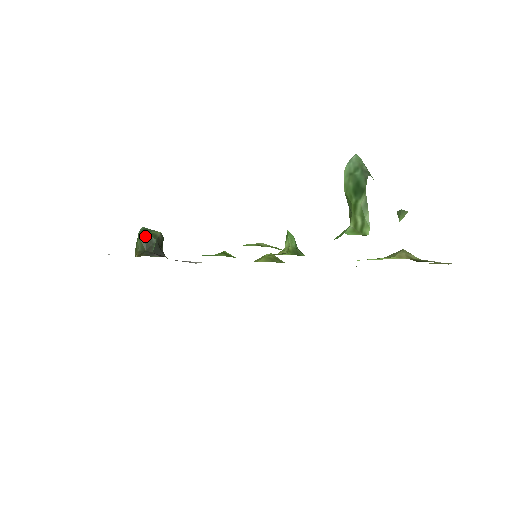
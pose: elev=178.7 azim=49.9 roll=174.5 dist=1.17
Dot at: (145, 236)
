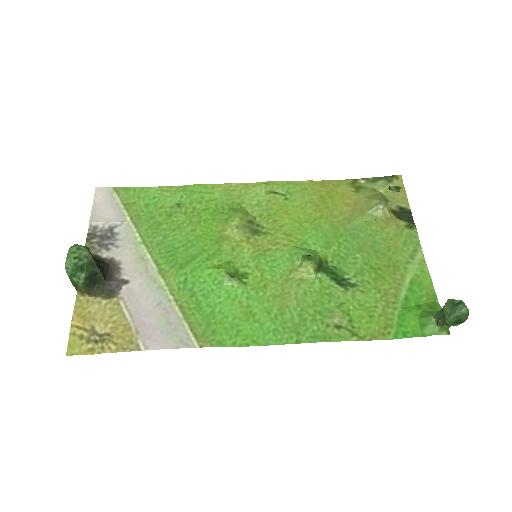
Dot at: (87, 277)
